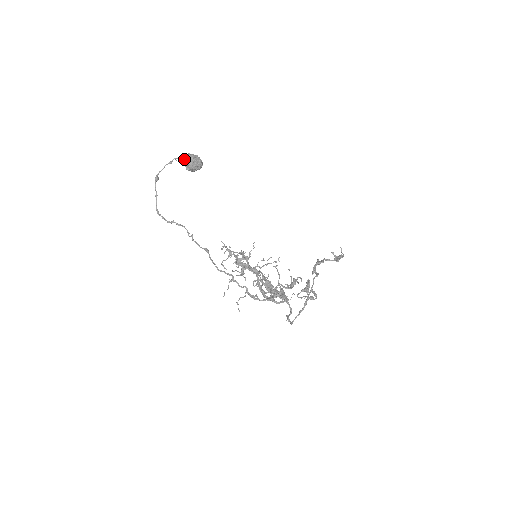
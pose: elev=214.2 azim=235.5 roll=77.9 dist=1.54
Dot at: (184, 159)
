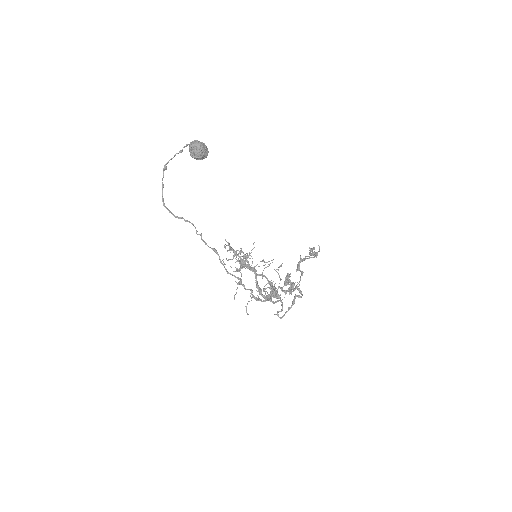
Dot at: (192, 147)
